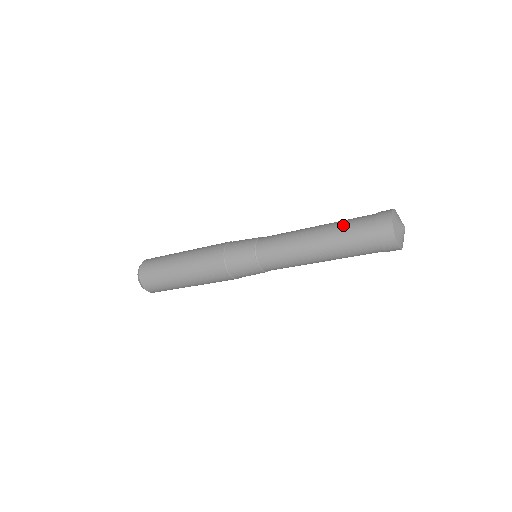
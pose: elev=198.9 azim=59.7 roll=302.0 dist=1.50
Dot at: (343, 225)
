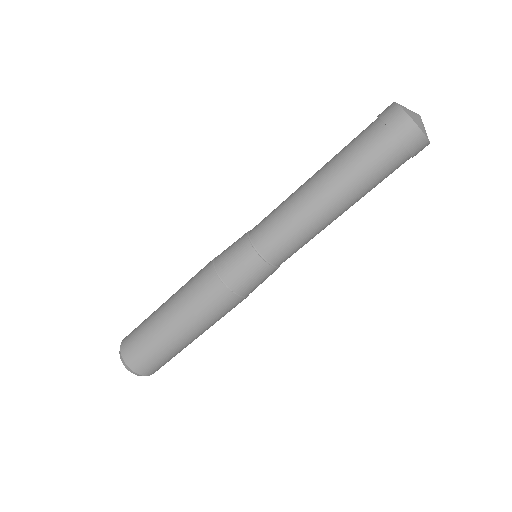
Dot at: (342, 149)
